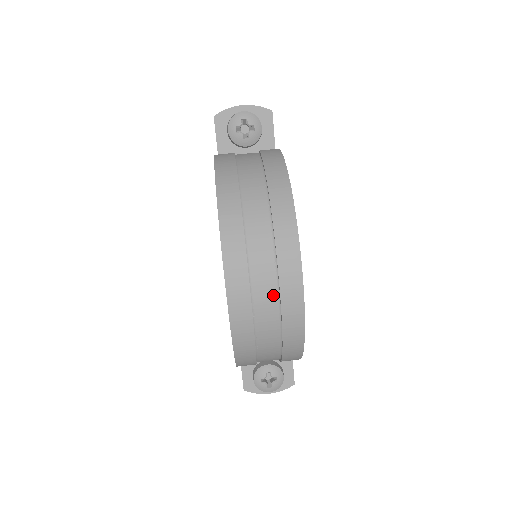
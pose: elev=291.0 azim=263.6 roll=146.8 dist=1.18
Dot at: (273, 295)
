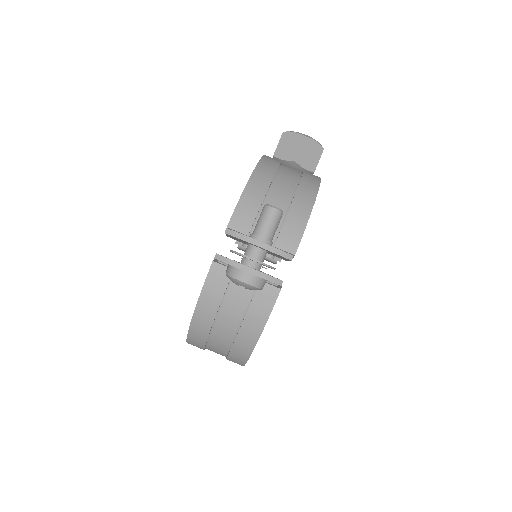
Dot at: occluded
